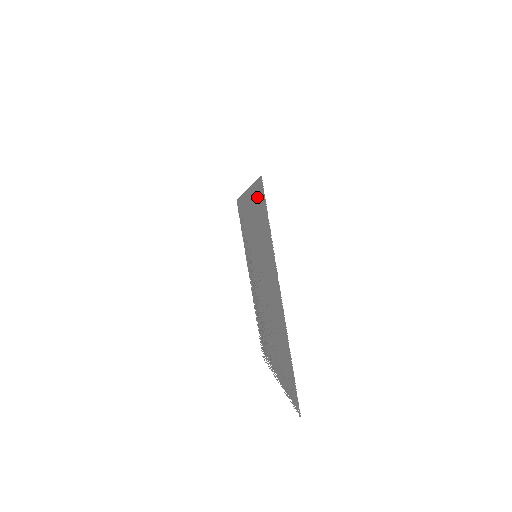
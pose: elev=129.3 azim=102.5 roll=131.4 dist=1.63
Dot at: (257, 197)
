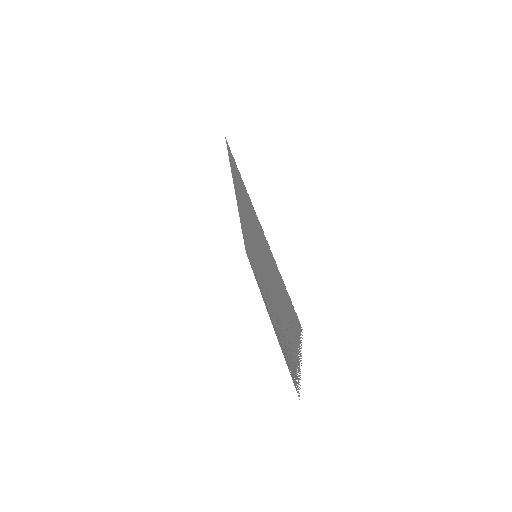
Dot at: (233, 173)
